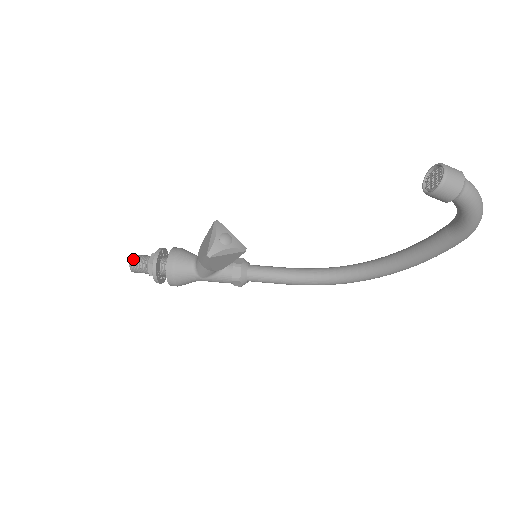
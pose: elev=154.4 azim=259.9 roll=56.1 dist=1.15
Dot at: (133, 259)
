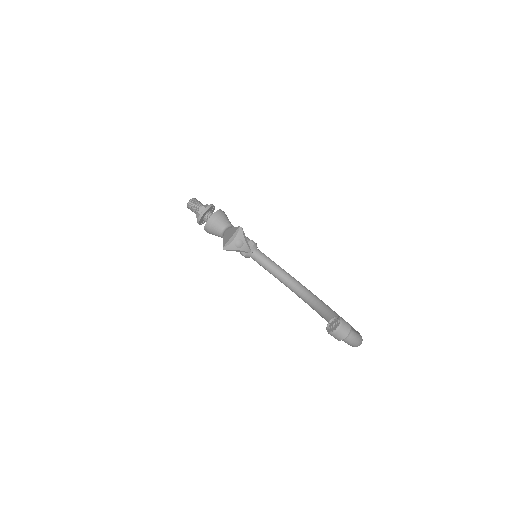
Dot at: (190, 203)
